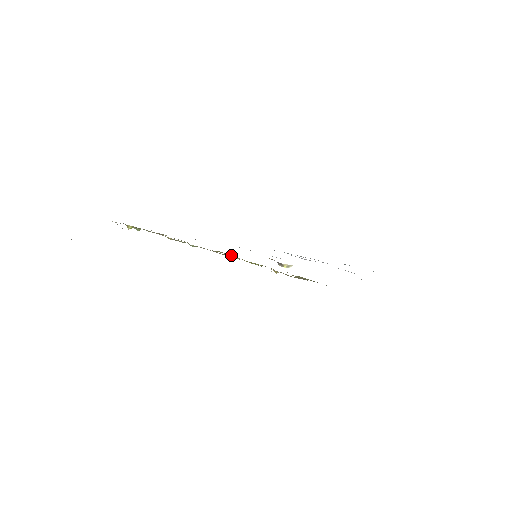
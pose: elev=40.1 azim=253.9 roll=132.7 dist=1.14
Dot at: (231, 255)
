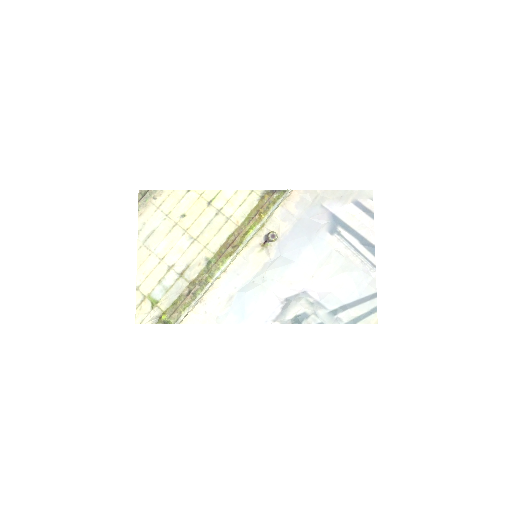
Dot at: (237, 245)
